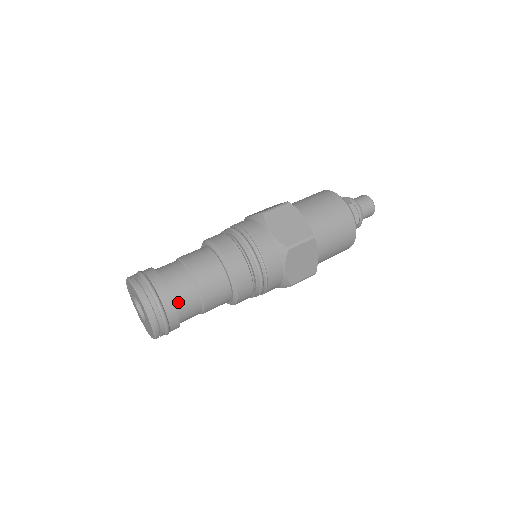
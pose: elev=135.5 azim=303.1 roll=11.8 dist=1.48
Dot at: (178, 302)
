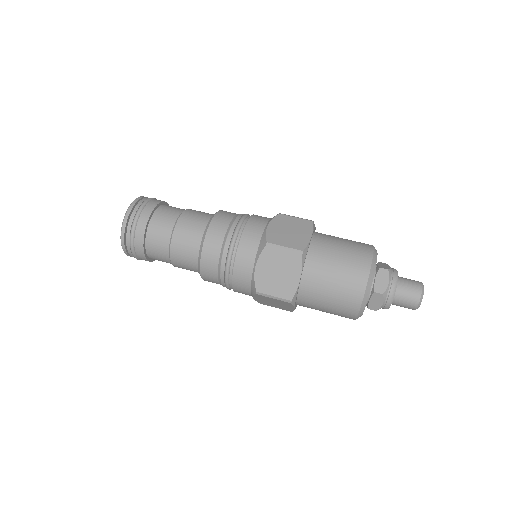
Dot at: (151, 254)
